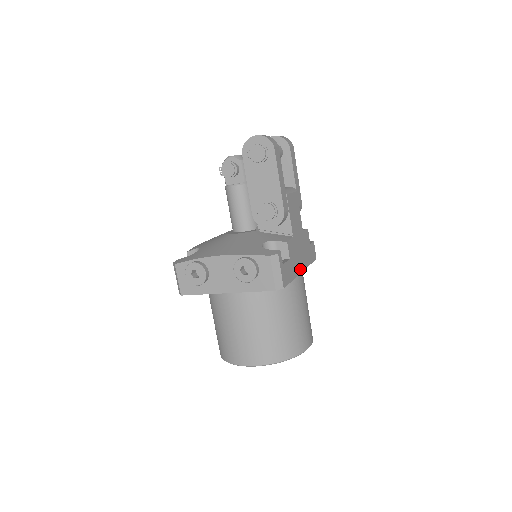
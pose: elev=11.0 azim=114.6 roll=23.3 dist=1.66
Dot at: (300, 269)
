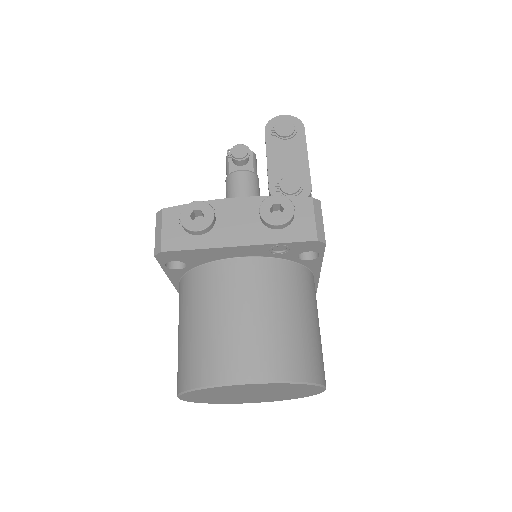
Dot at: occluded
